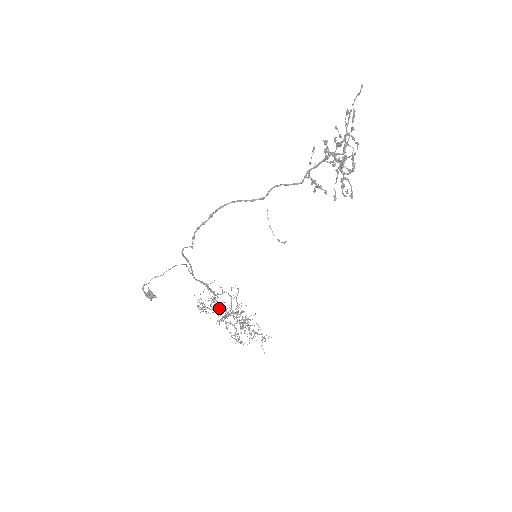
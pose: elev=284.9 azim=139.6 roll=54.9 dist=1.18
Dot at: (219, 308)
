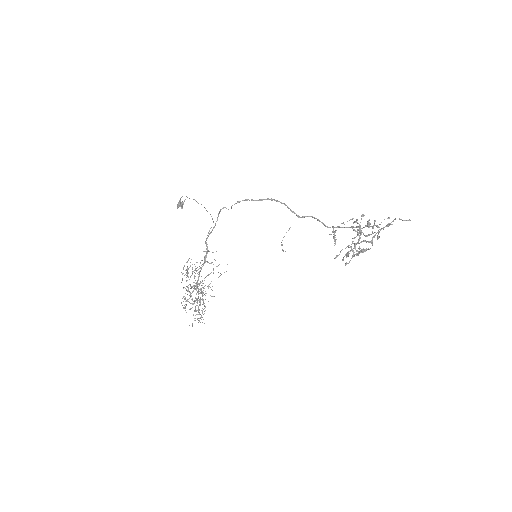
Dot at: occluded
